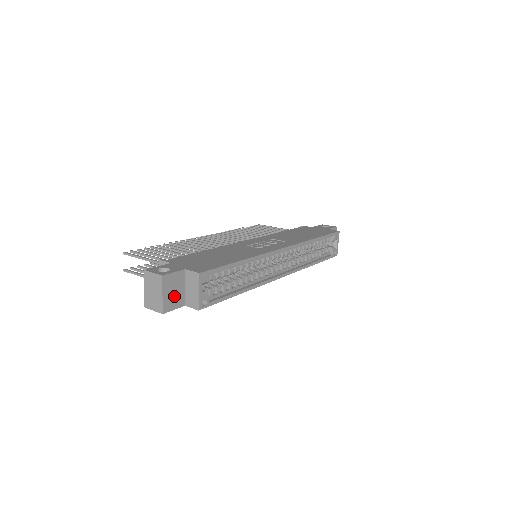
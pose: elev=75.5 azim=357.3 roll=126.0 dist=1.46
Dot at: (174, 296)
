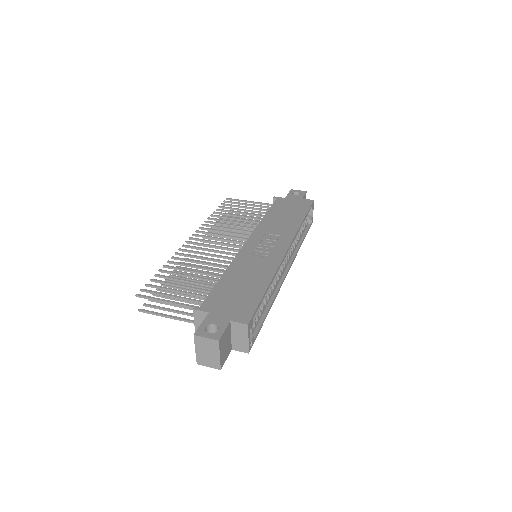
Dot at: (226, 349)
